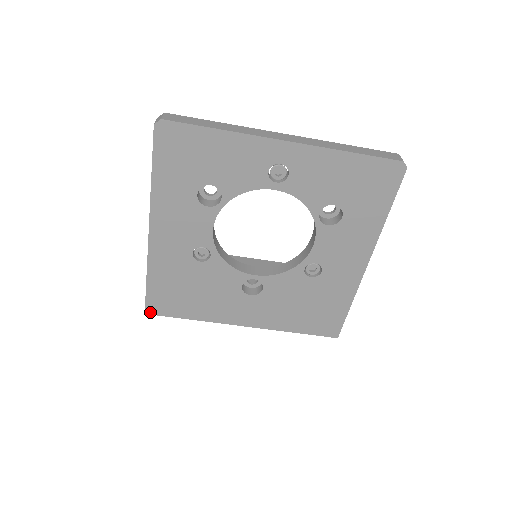
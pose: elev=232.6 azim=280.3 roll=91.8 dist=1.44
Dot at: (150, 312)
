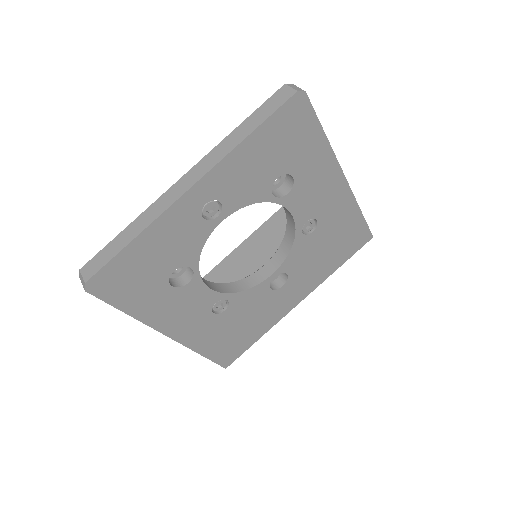
Dot at: (228, 364)
